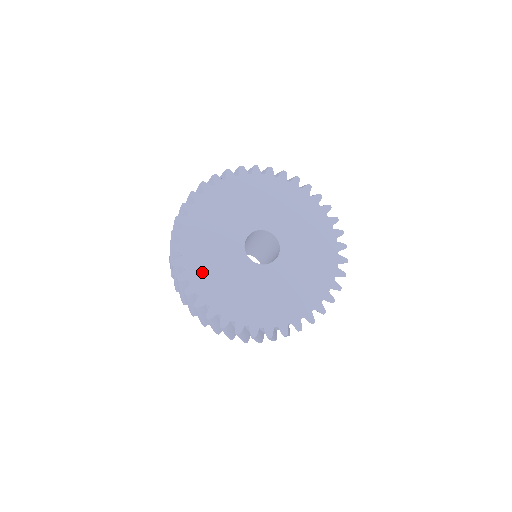
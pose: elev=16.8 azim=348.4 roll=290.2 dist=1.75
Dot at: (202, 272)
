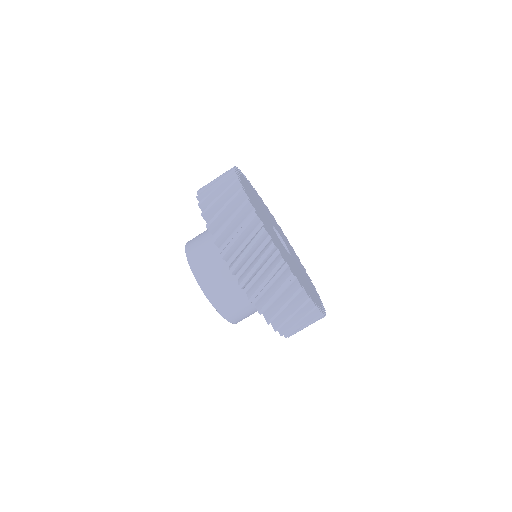
Dot at: (253, 191)
